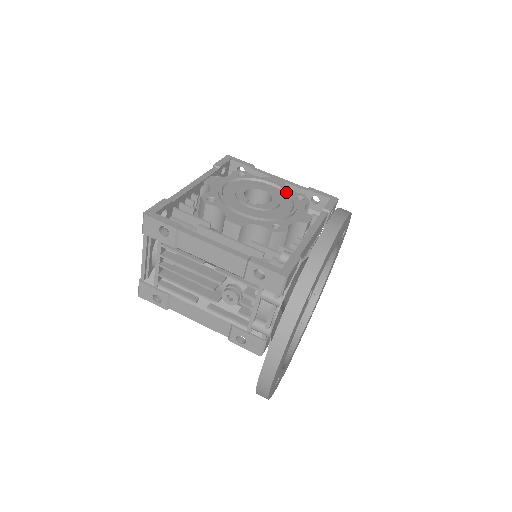
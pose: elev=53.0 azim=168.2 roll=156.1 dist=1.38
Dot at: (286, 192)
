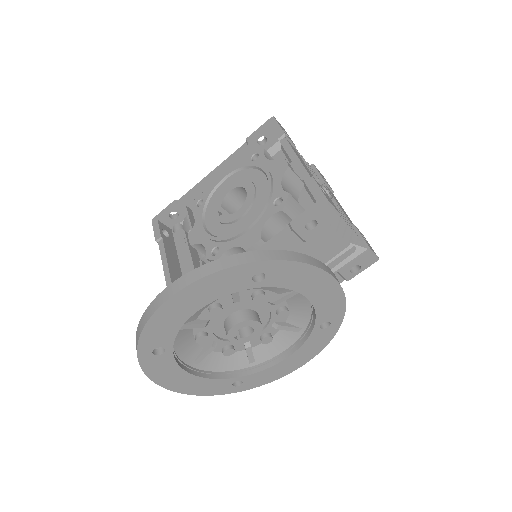
Dot at: (267, 192)
